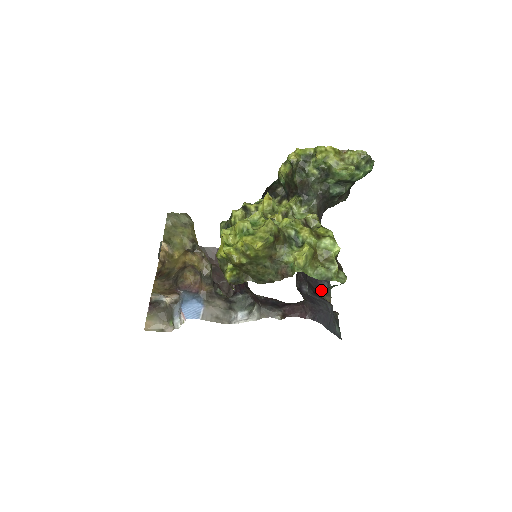
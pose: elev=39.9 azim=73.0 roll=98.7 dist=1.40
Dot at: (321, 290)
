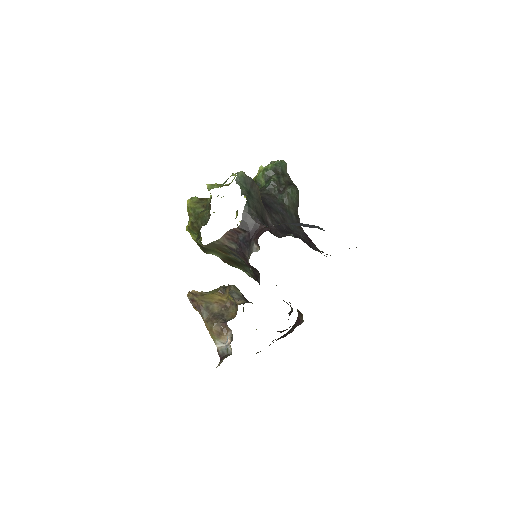
Dot at: occluded
